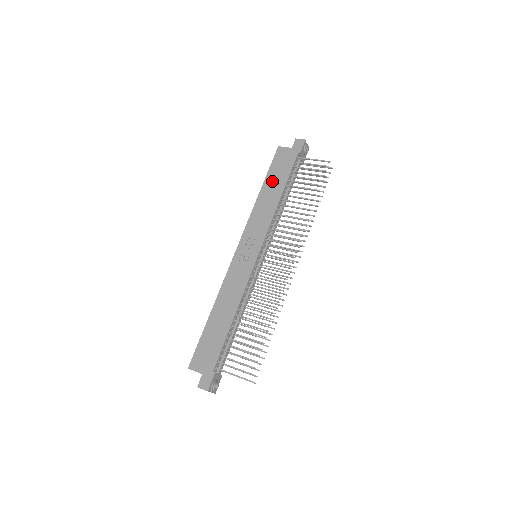
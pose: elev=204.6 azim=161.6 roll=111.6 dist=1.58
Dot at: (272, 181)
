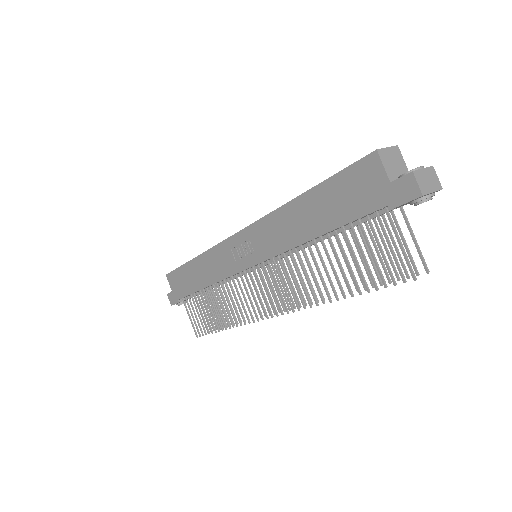
Dot at: (320, 202)
